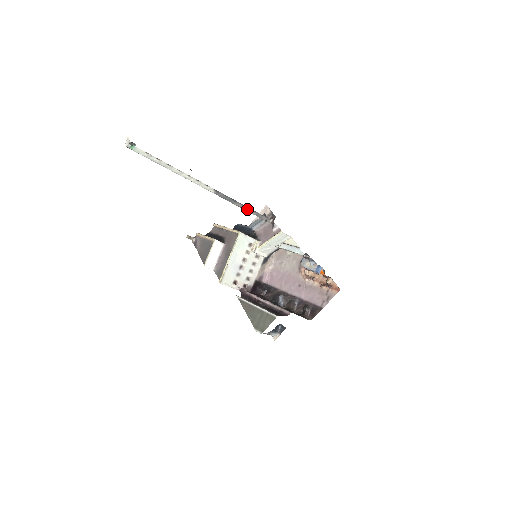
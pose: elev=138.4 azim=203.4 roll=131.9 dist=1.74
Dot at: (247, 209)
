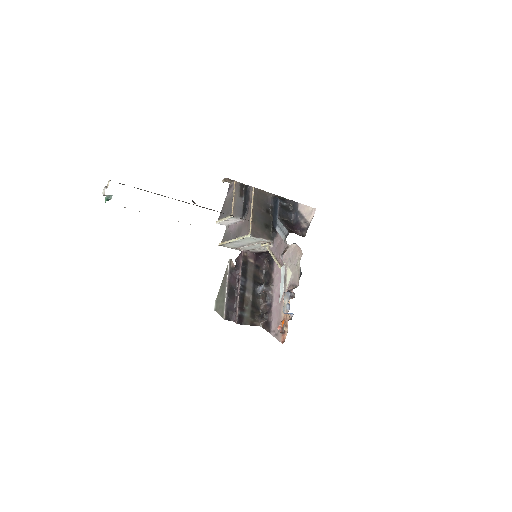
Dot at: occluded
